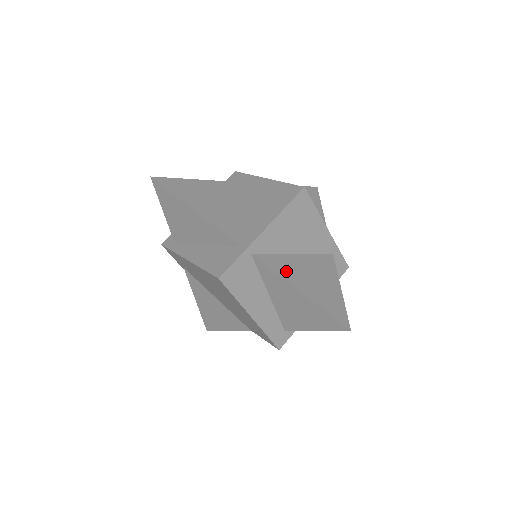
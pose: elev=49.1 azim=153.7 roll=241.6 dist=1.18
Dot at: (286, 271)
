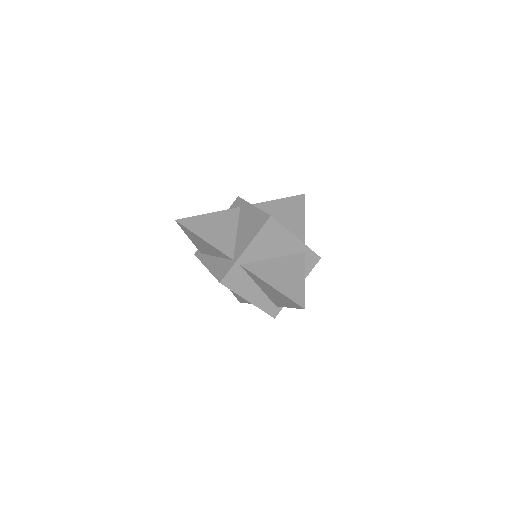
Dot at: (264, 273)
